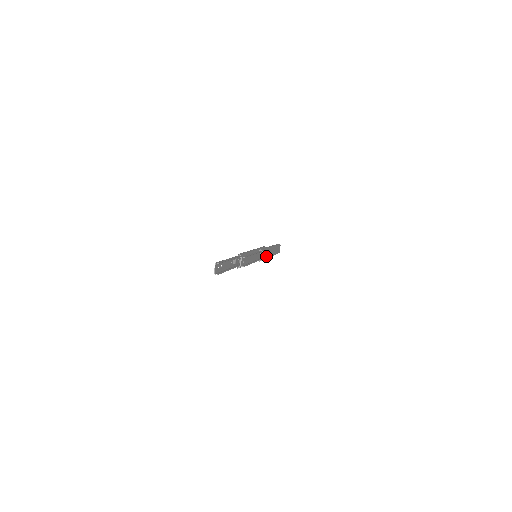
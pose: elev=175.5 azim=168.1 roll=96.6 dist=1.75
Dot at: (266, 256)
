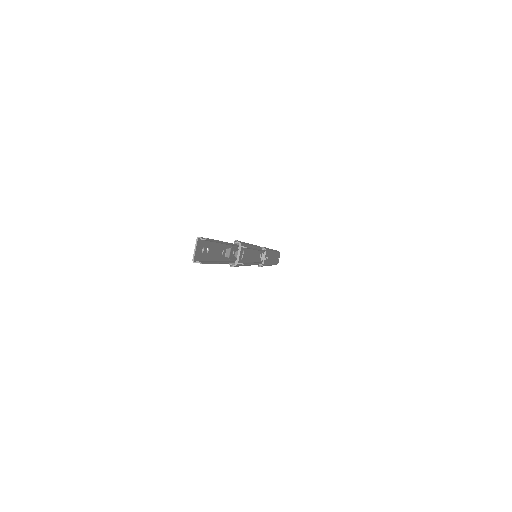
Dot at: (268, 261)
